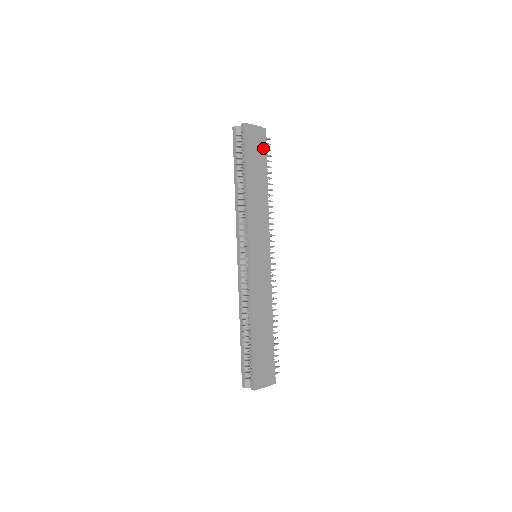
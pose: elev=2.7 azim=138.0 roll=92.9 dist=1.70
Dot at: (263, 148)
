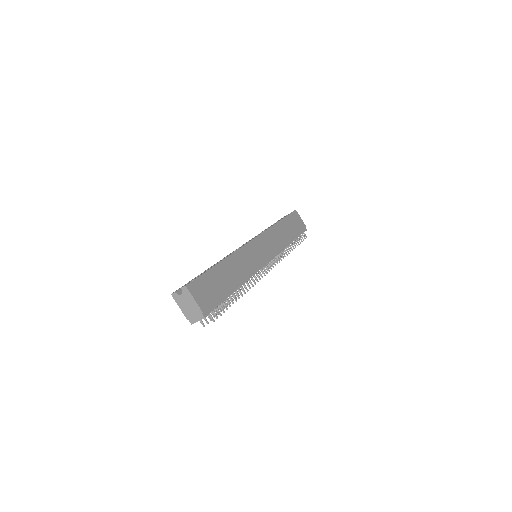
Dot at: (300, 230)
